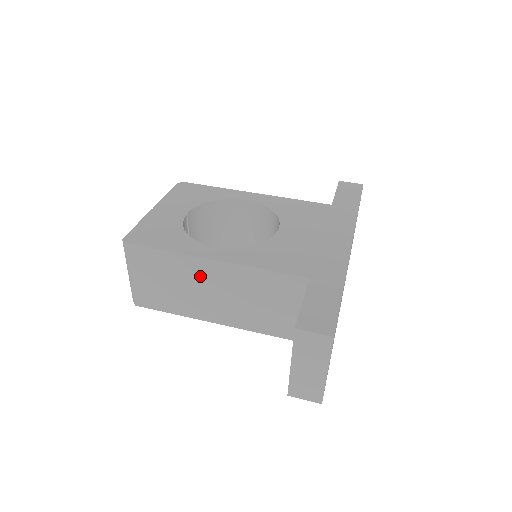
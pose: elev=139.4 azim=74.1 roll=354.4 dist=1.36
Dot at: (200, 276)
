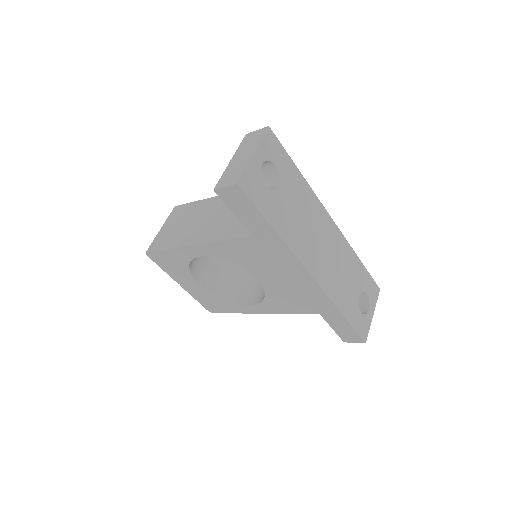
Dot at: (206, 210)
